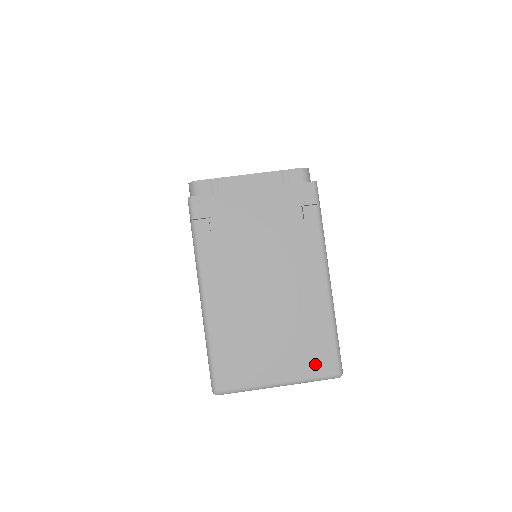
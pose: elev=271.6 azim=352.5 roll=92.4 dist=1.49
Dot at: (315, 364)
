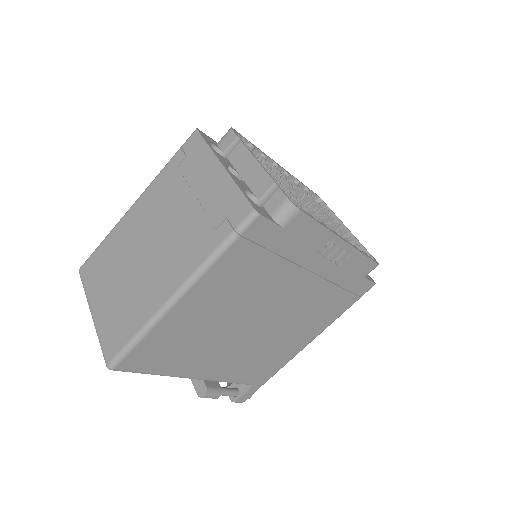
Dot at: (110, 335)
